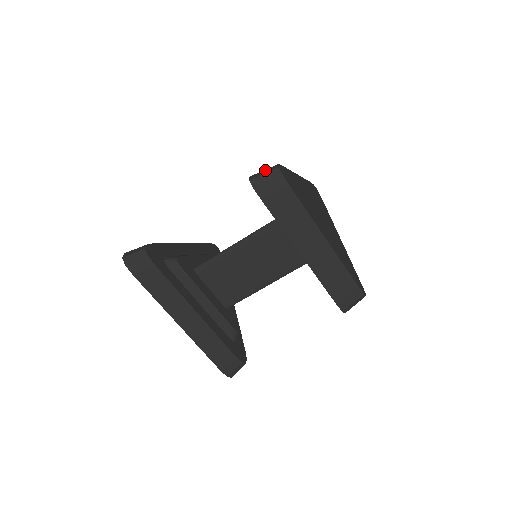
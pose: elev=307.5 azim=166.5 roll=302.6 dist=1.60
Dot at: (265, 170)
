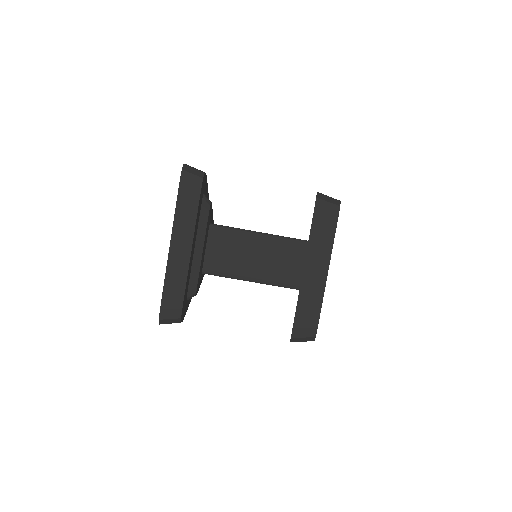
Dot at: occluded
